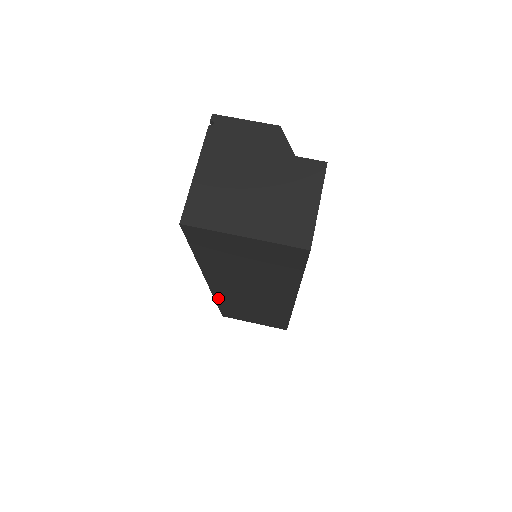
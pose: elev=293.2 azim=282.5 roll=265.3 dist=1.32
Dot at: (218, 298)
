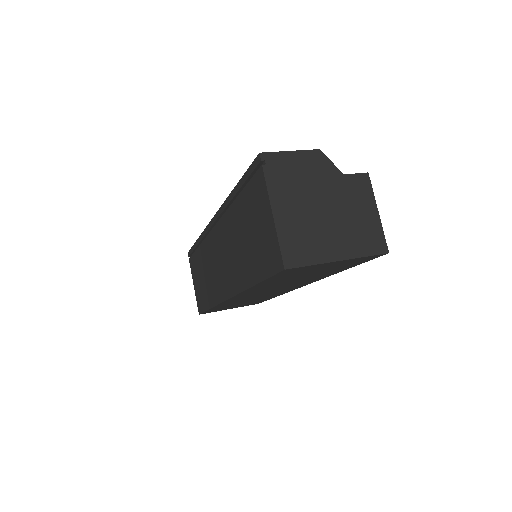
Dot at: (221, 304)
